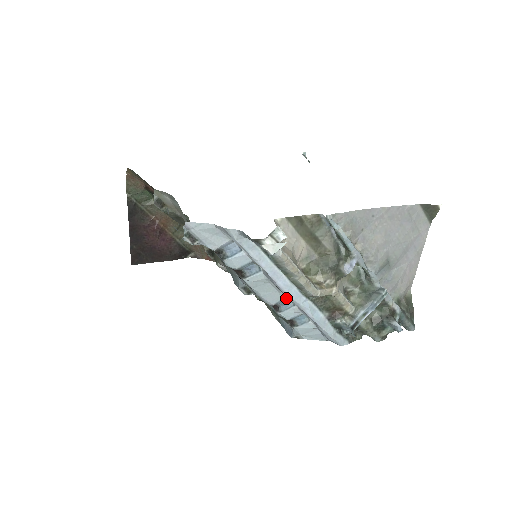
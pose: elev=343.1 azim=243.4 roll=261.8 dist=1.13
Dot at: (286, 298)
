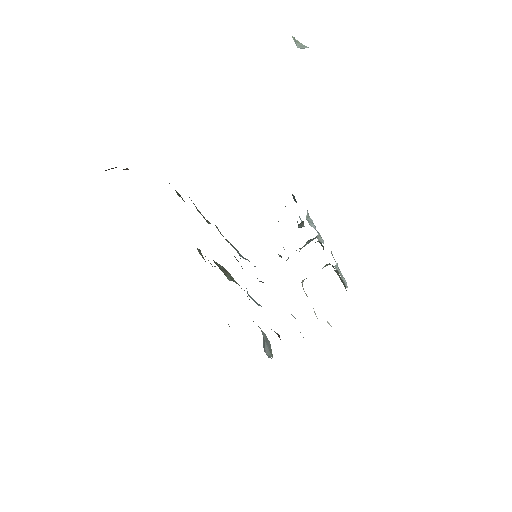
Dot at: occluded
